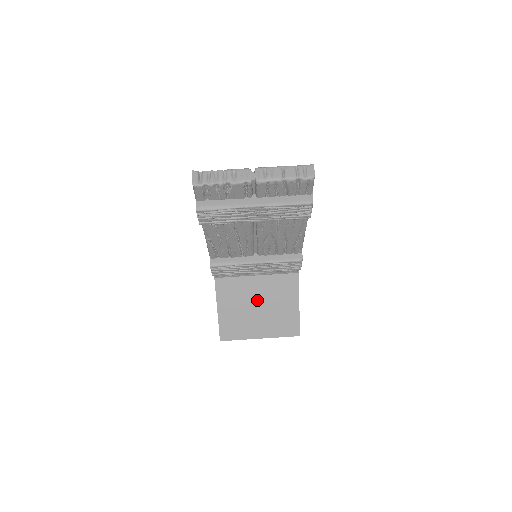
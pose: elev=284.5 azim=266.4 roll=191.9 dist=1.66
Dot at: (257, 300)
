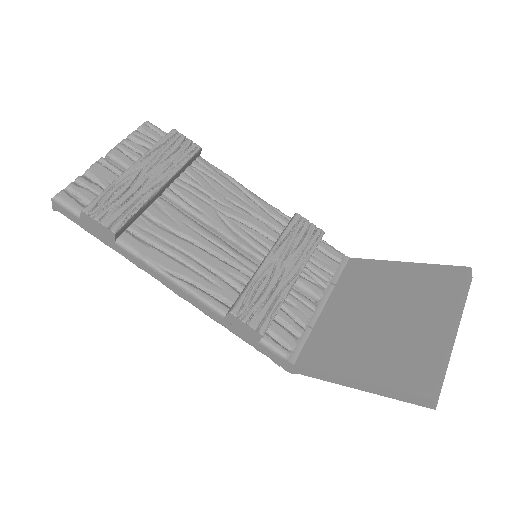
Dot at: (368, 314)
